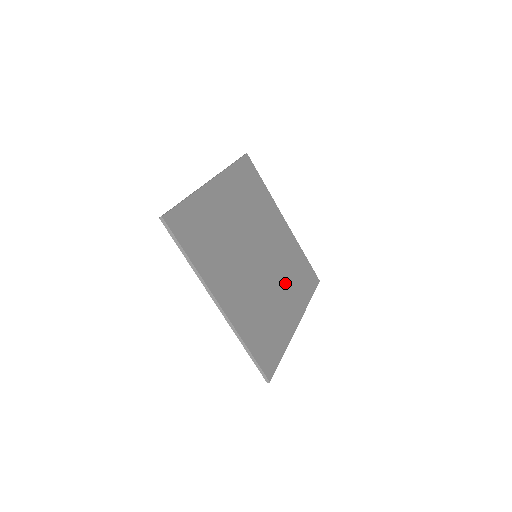
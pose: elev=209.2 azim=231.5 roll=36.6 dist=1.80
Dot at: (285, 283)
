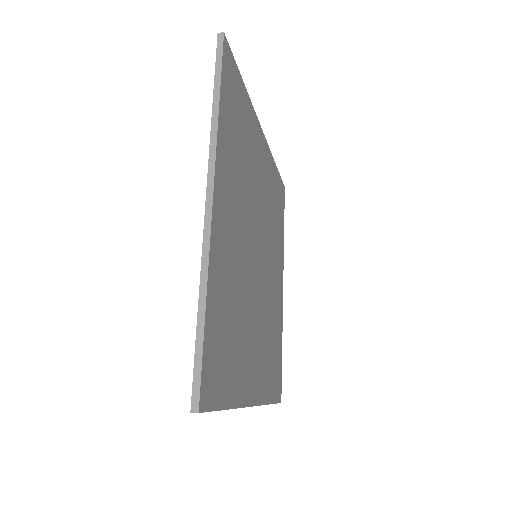
Dot at: (273, 250)
